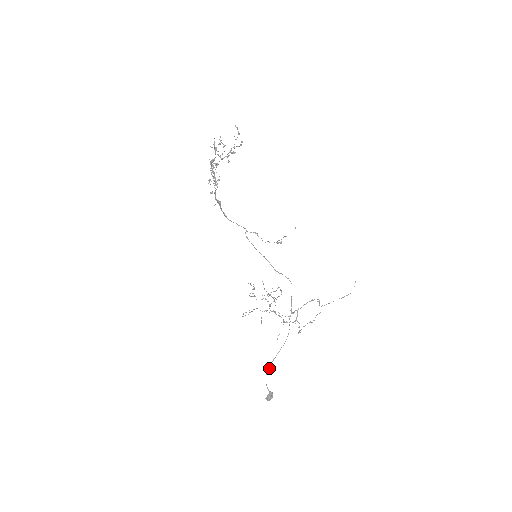
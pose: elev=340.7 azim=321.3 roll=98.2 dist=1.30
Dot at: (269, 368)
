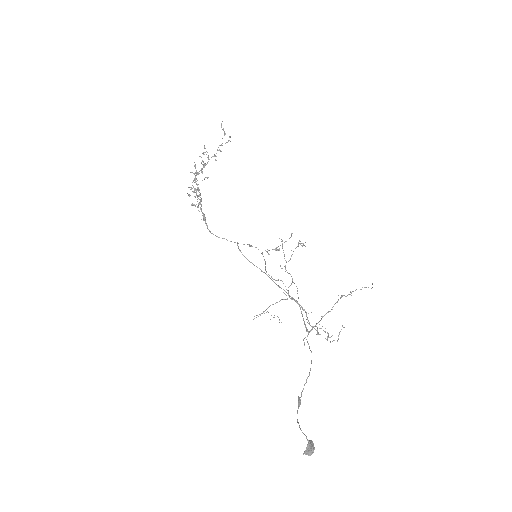
Dot at: (299, 404)
